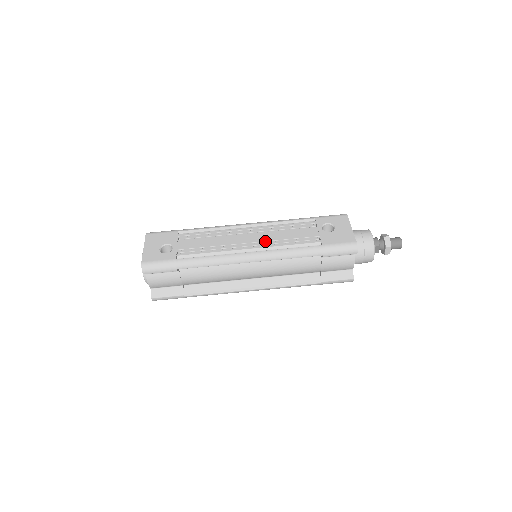
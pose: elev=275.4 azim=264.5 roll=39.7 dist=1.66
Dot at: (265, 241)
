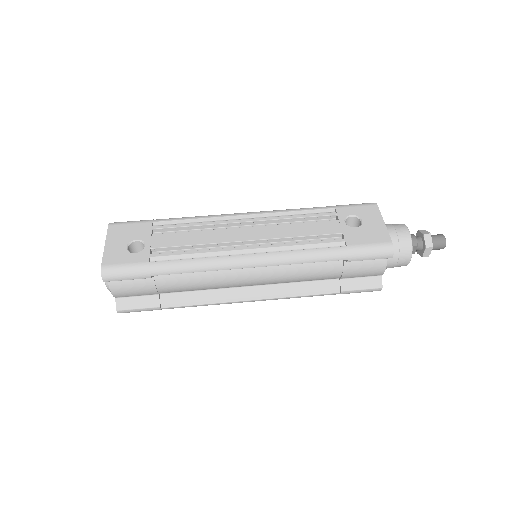
Dot at: (270, 238)
